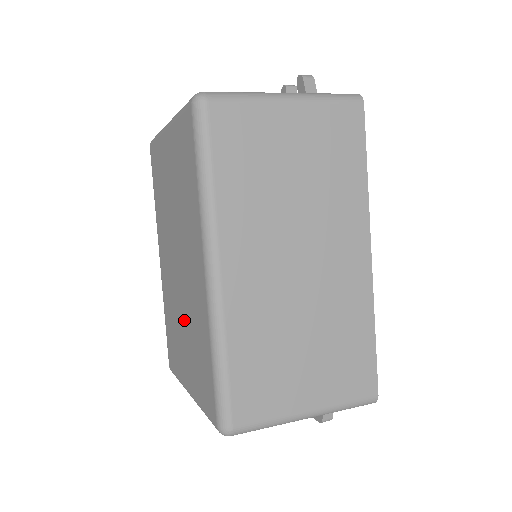
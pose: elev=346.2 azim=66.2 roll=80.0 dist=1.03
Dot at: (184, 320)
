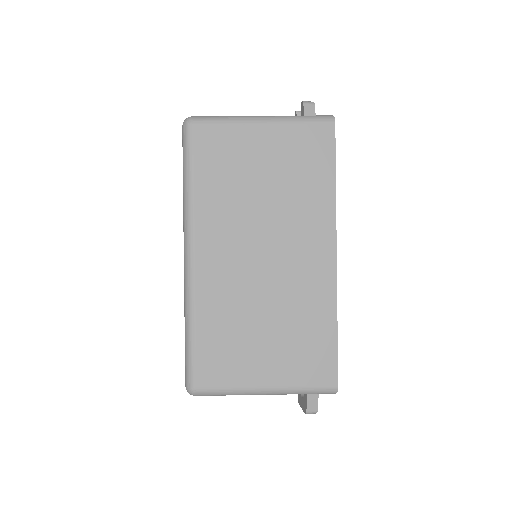
Dot at: occluded
